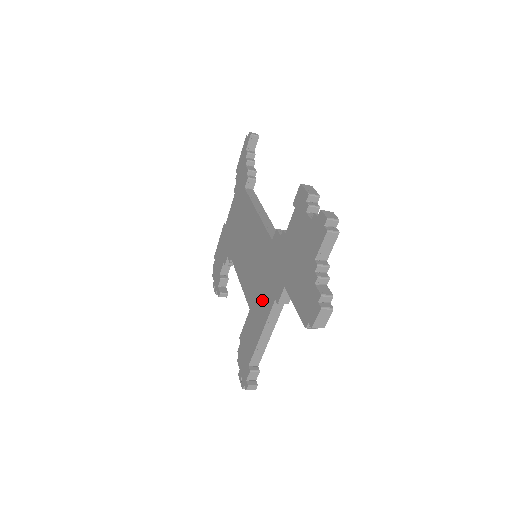
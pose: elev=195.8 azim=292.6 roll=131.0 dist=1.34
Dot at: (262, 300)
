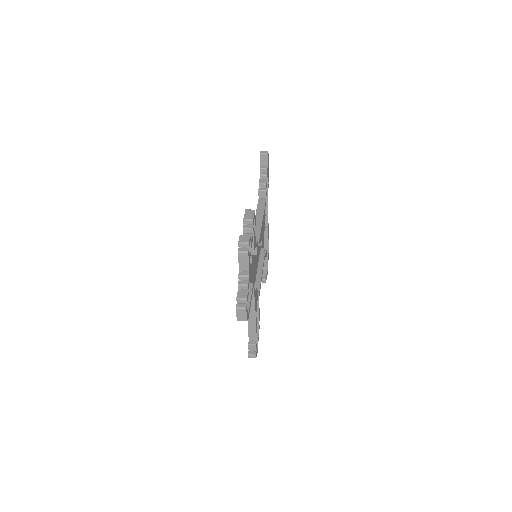
Dot at: occluded
